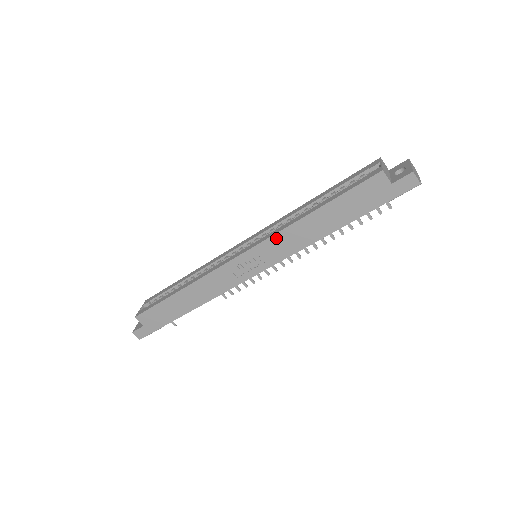
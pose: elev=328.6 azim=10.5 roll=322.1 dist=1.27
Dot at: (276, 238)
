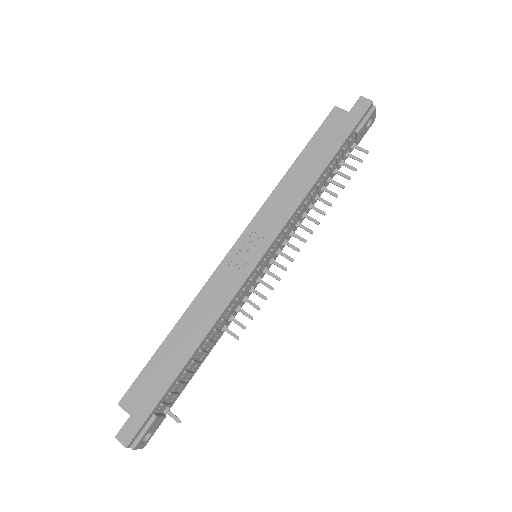
Dot at: (266, 207)
